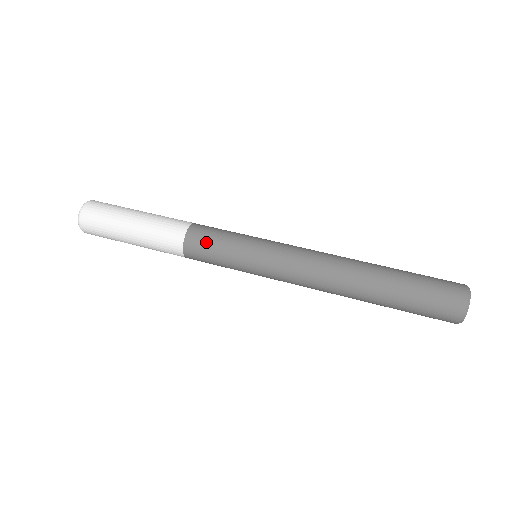
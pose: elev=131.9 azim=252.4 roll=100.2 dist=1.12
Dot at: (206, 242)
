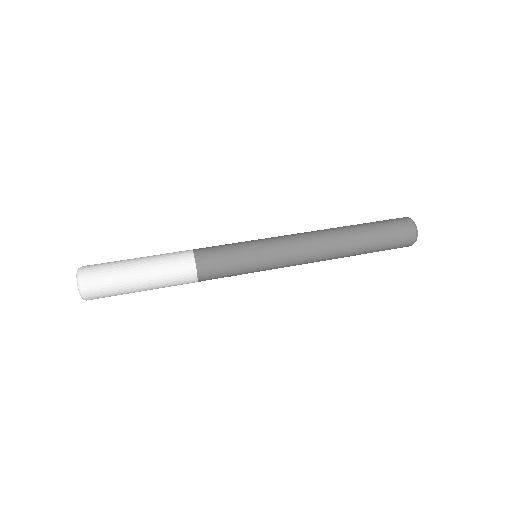
Dot at: (217, 265)
